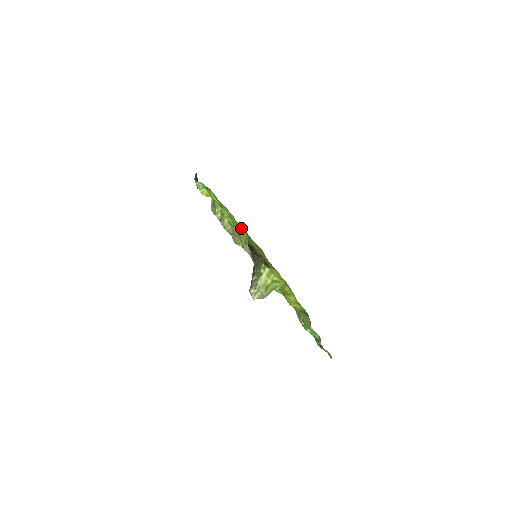
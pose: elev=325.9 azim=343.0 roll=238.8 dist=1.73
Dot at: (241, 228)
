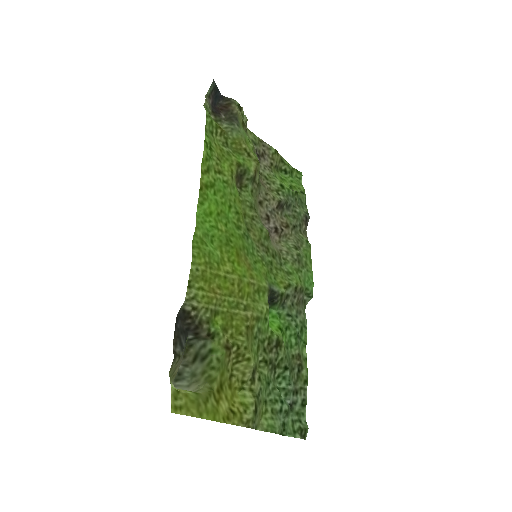
Dot at: (210, 245)
